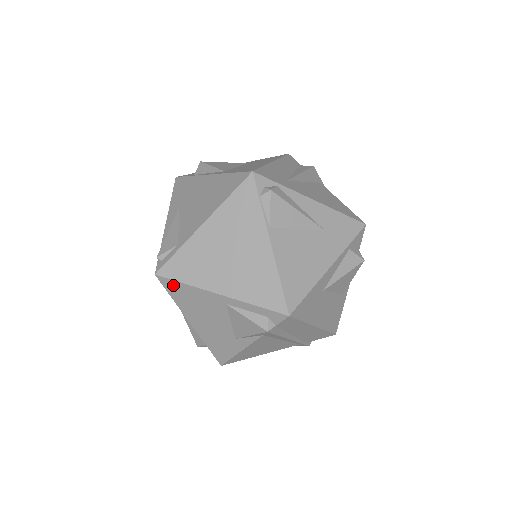
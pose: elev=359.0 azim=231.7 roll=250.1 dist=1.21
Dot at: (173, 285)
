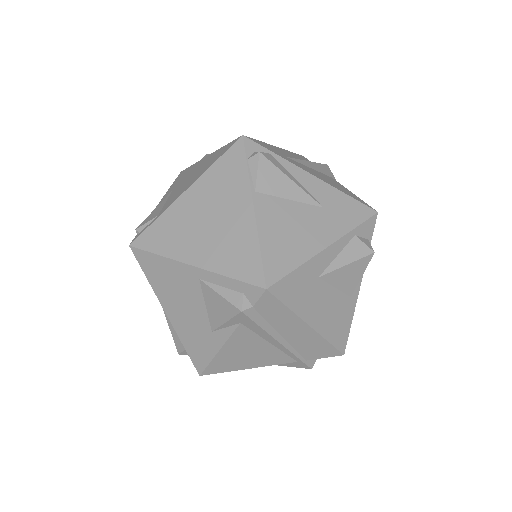
Dot at: (147, 258)
